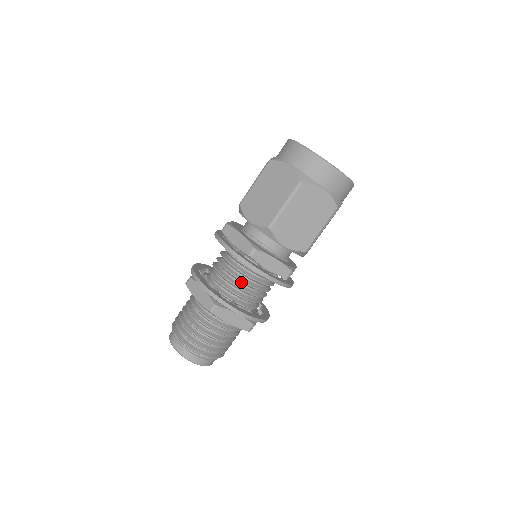
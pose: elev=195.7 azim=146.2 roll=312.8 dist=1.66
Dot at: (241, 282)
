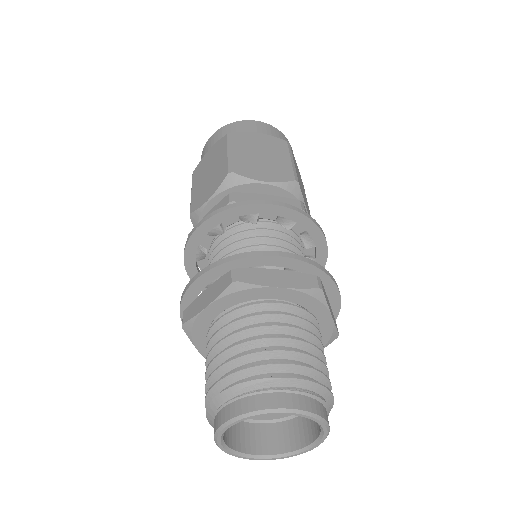
Dot at: occluded
